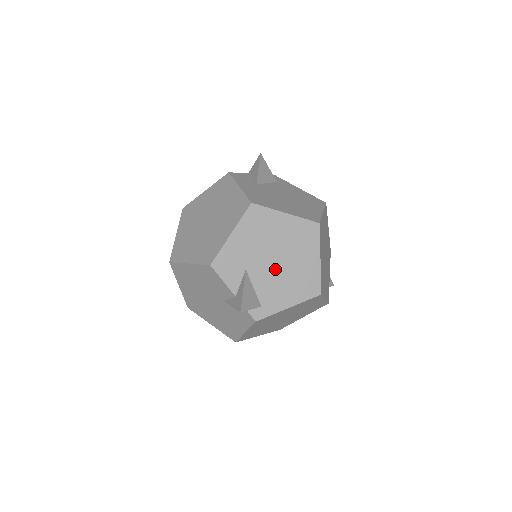
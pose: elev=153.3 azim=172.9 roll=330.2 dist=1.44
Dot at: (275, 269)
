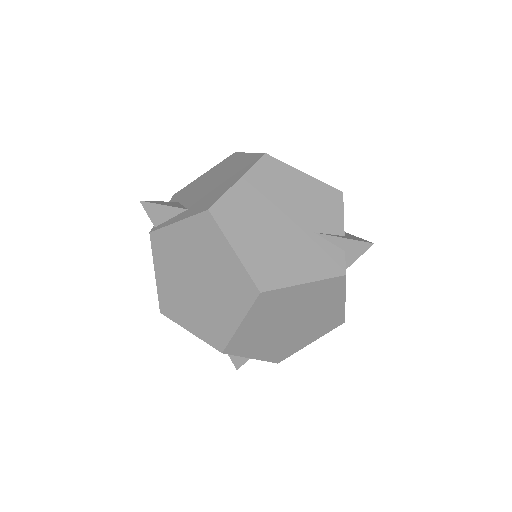
Dot at: occluded
